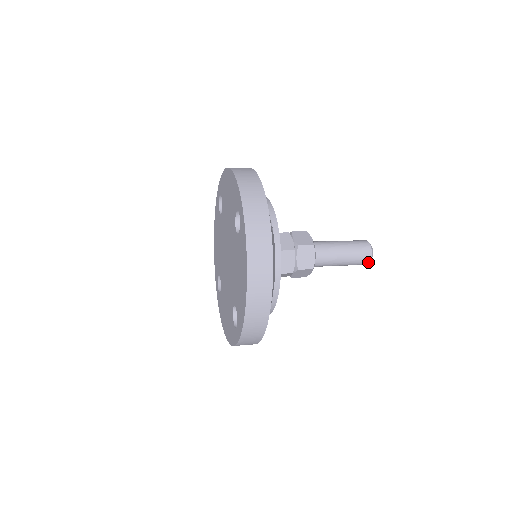
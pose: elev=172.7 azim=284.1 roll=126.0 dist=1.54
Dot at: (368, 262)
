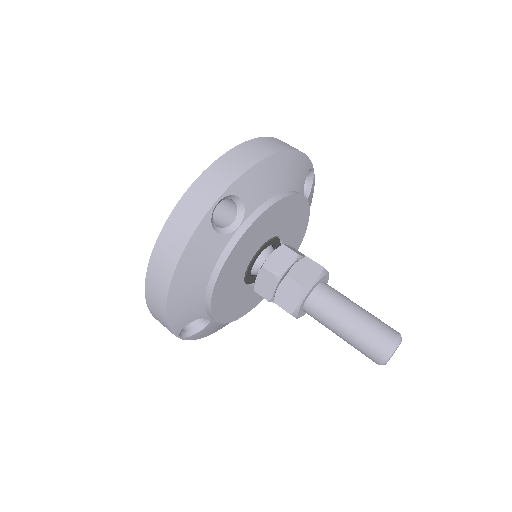
Dot at: (377, 363)
